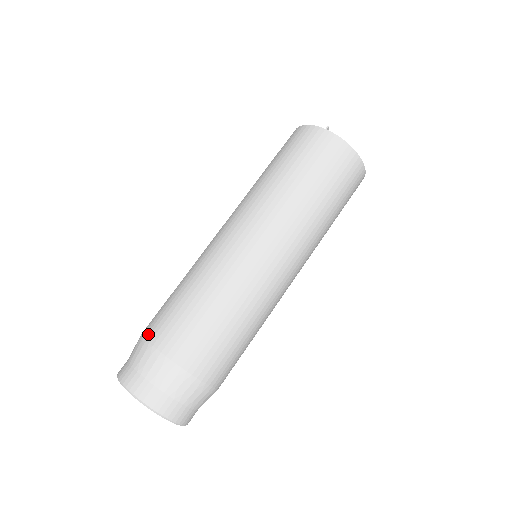
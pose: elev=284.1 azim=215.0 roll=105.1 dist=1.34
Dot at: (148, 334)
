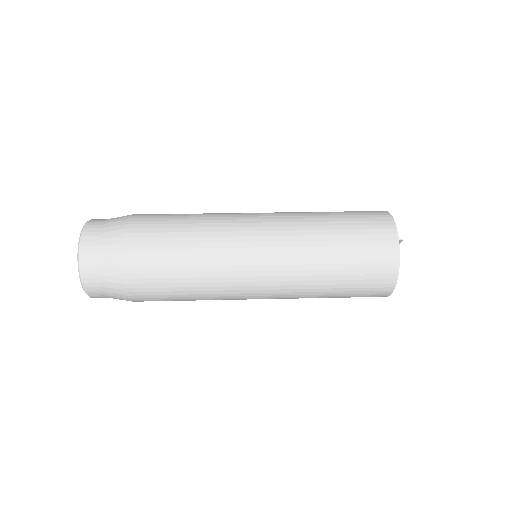
Dot at: (131, 222)
